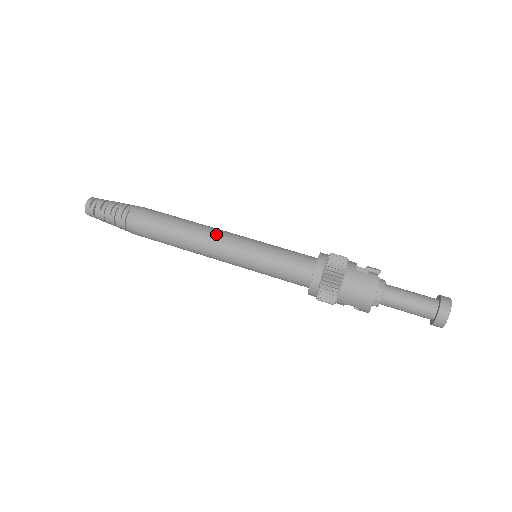
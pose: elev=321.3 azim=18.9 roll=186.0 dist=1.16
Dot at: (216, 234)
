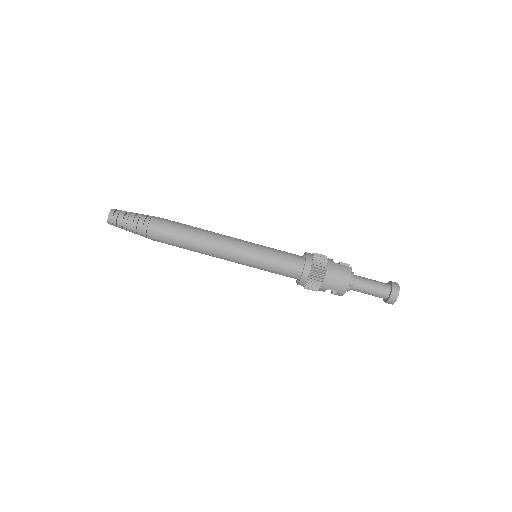
Dot at: (226, 238)
